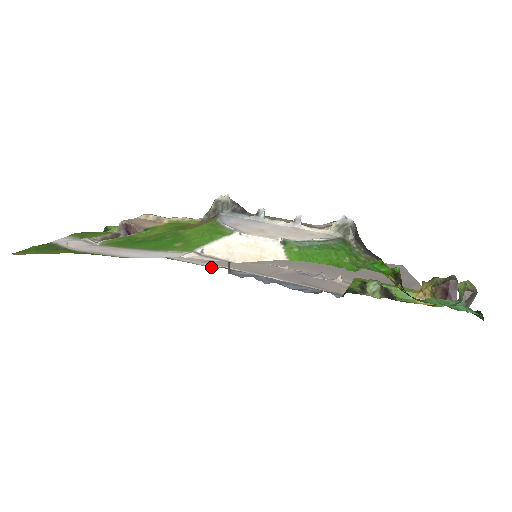
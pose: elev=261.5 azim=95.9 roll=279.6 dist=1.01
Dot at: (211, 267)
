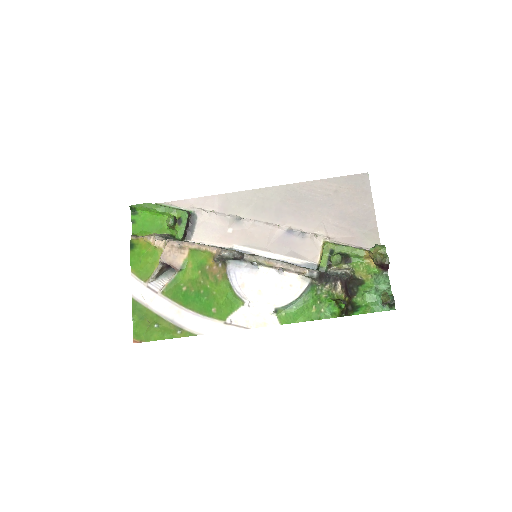
Dot at: (226, 248)
